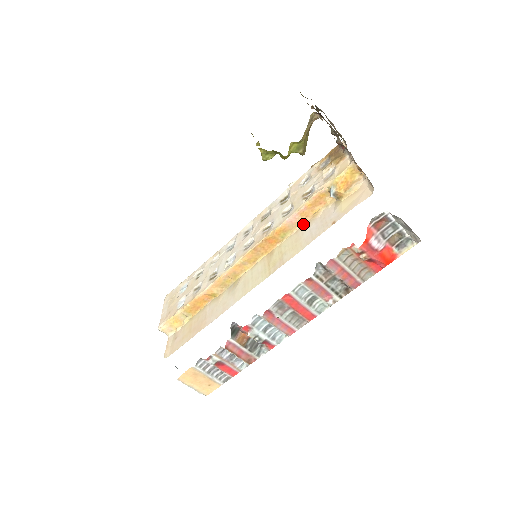
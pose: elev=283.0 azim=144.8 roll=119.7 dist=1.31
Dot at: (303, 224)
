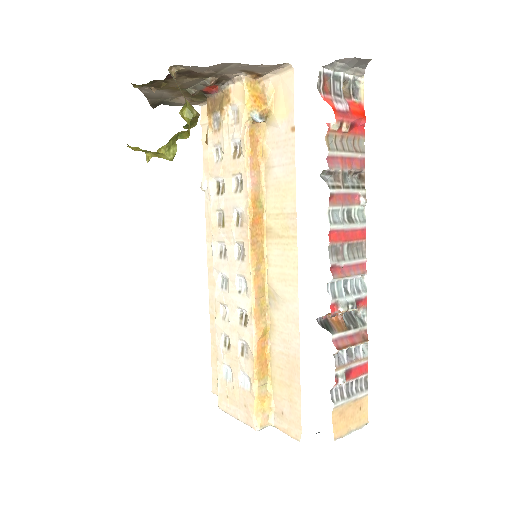
Dot at: (264, 175)
